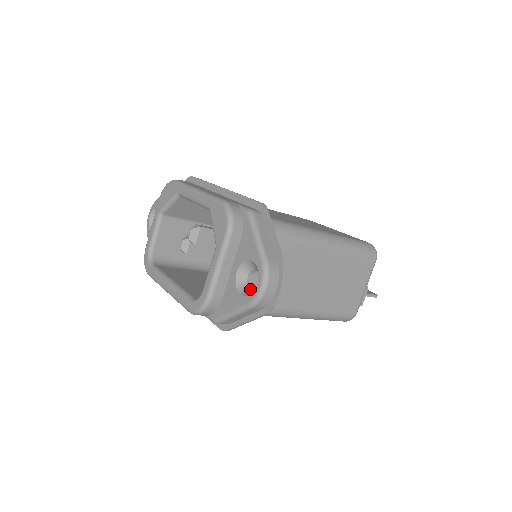
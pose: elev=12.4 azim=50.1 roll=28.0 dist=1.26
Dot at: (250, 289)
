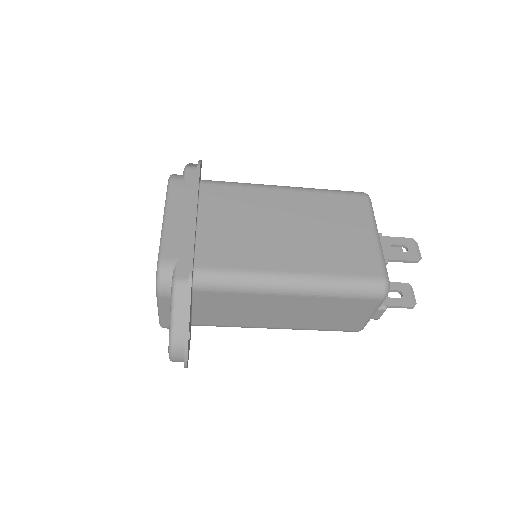
Dot at: occluded
